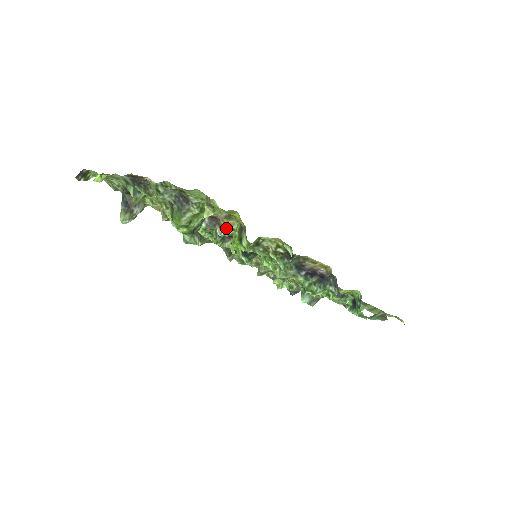
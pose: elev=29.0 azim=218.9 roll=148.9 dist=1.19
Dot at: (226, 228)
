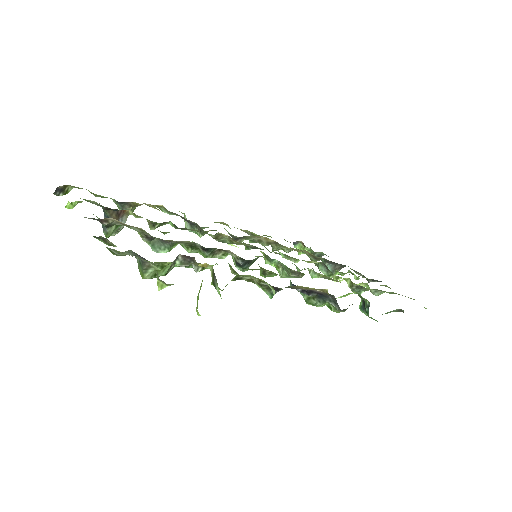
Dot at: occluded
